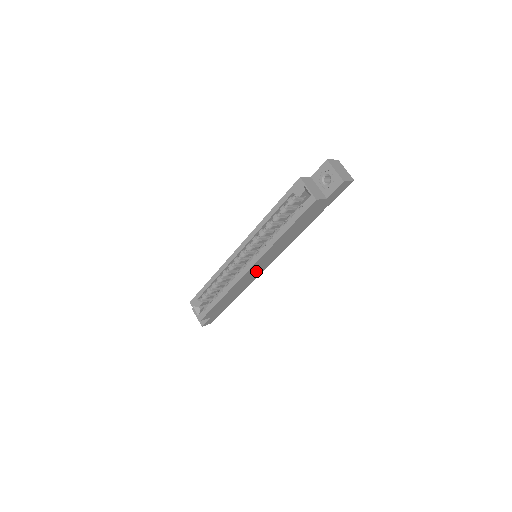
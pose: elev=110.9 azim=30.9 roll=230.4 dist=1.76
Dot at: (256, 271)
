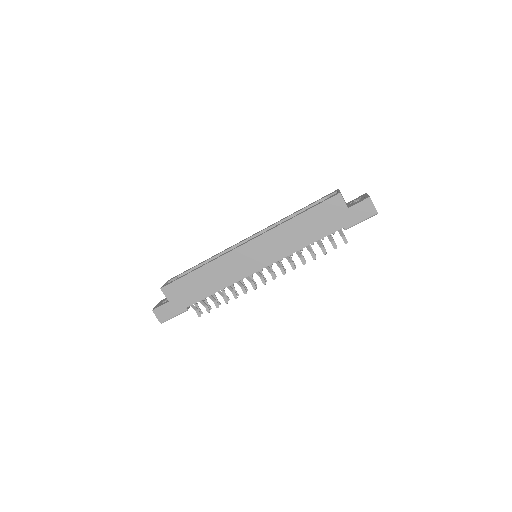
Dot at: (246, 262)
